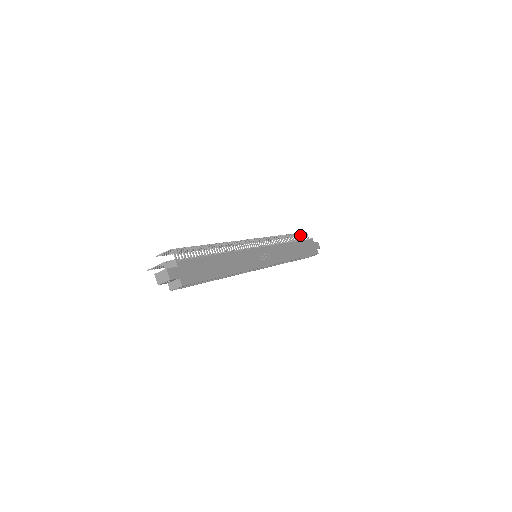
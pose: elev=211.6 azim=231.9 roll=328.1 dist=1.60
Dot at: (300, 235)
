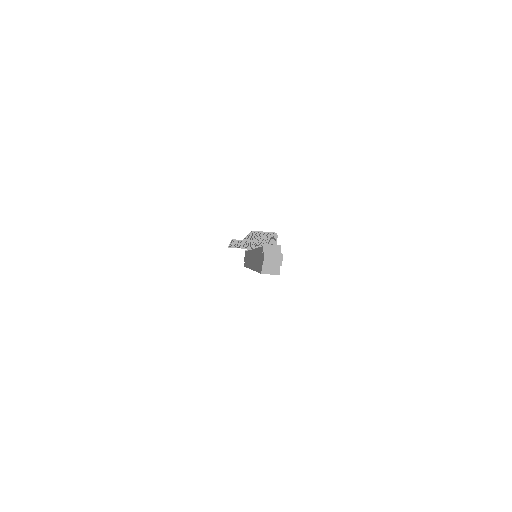
Dot at: occluded
